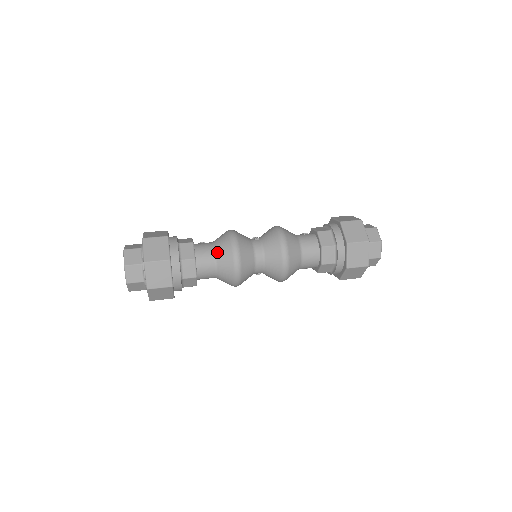
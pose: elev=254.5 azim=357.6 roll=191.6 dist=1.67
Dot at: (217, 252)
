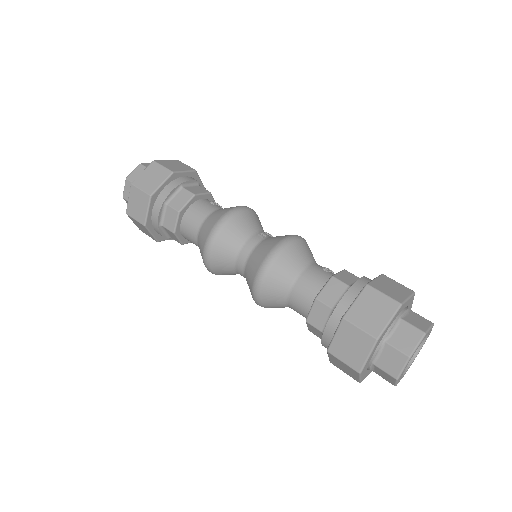
Dot at: (206, 220)
